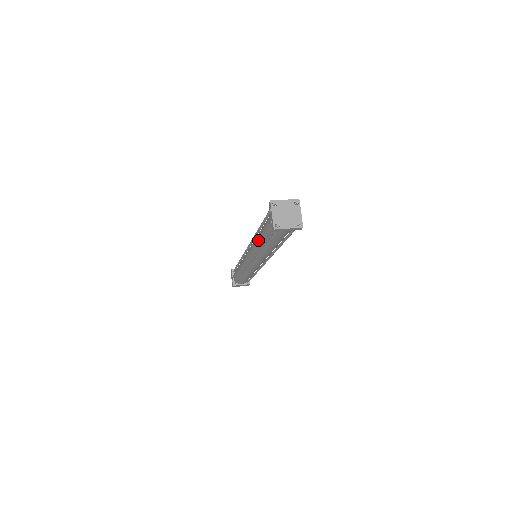
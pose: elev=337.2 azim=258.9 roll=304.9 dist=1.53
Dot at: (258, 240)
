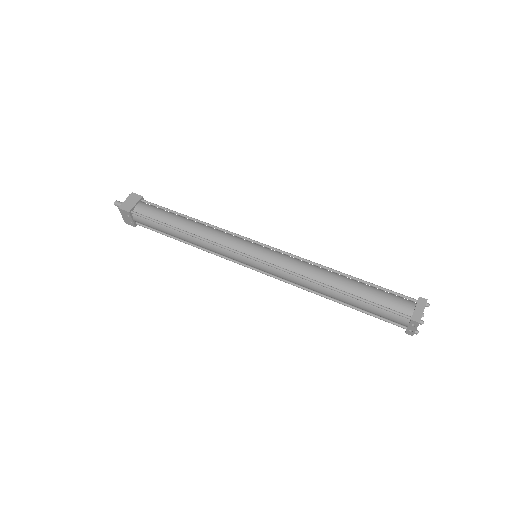
Dot at: (331, 297)
